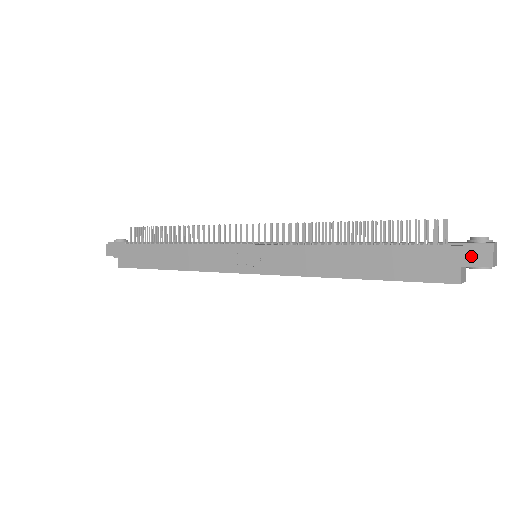
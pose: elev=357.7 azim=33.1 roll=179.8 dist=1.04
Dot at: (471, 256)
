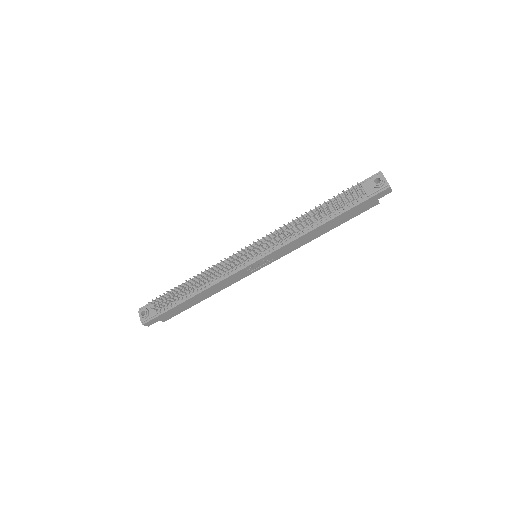
Dot at: (382, 195)
